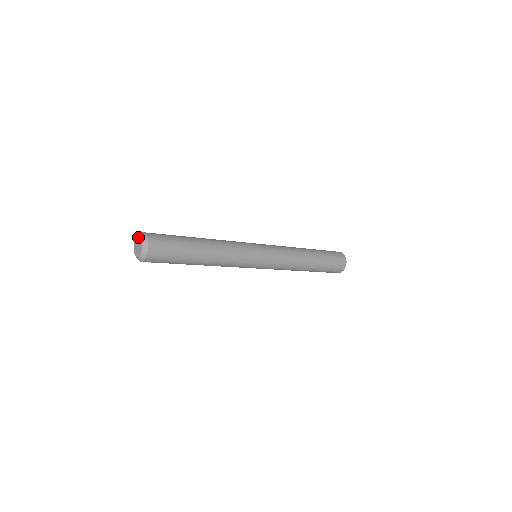
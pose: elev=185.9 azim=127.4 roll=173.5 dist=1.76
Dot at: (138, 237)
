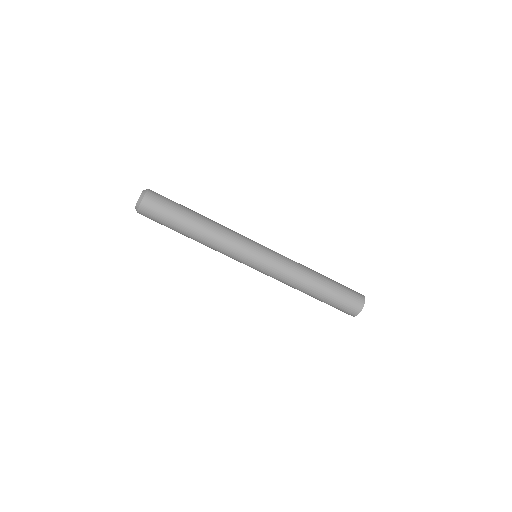
Dot at: occluded
